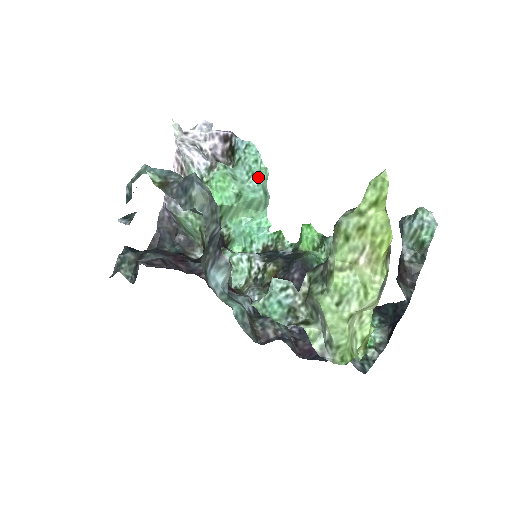
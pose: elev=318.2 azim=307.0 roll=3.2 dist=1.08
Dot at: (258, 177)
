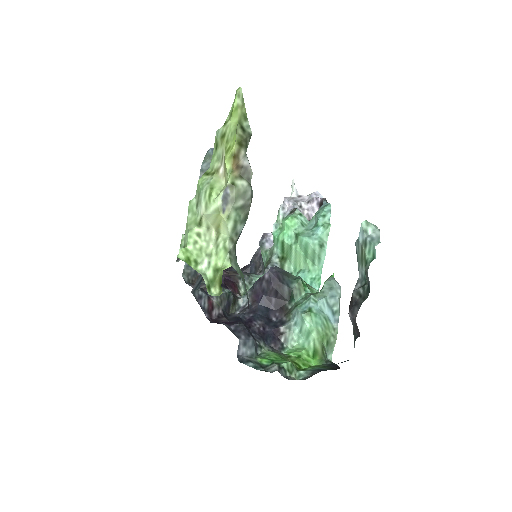
Dot at: (319, 228)
